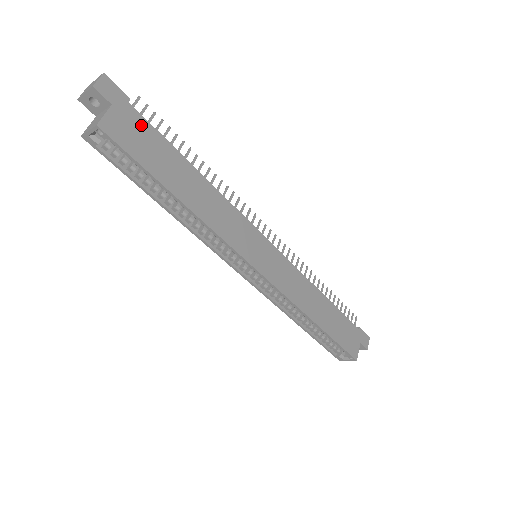
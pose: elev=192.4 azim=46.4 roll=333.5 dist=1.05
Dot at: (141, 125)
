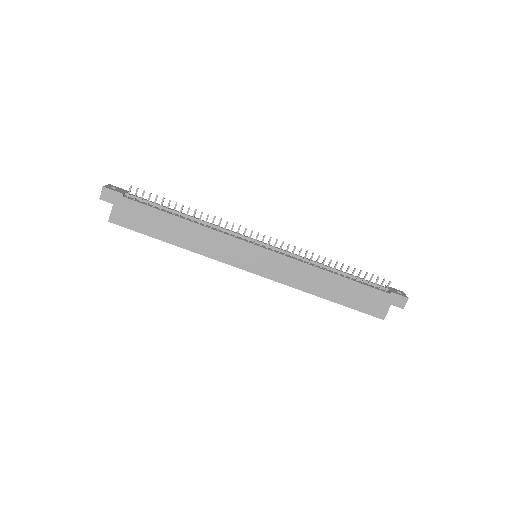
Dot at: (135, 207)
